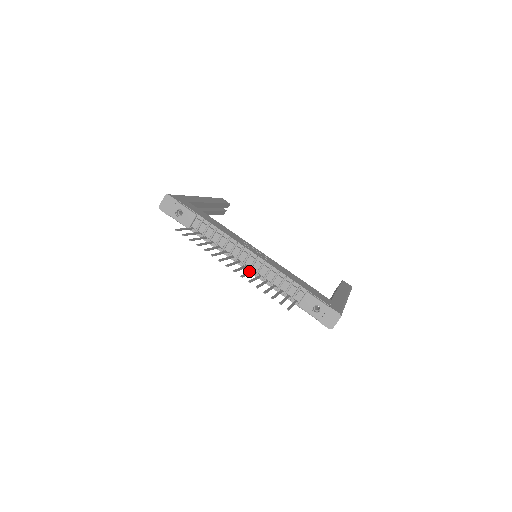
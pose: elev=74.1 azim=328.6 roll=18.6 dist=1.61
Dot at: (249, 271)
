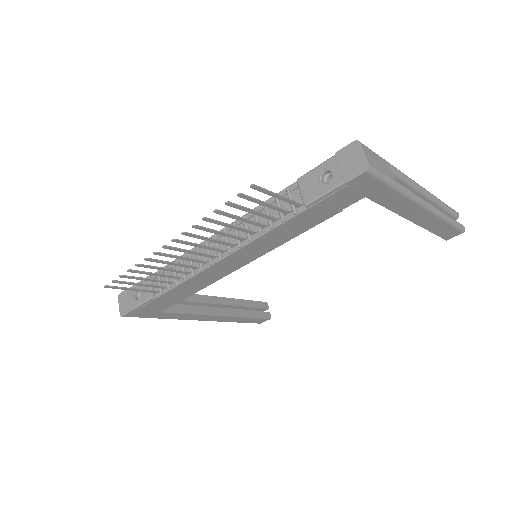
Dot at: occluded
